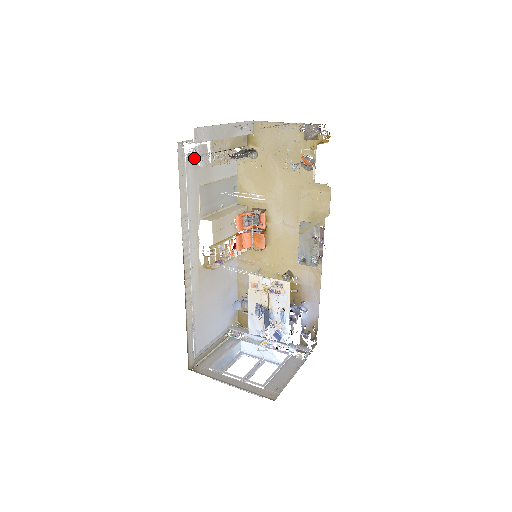
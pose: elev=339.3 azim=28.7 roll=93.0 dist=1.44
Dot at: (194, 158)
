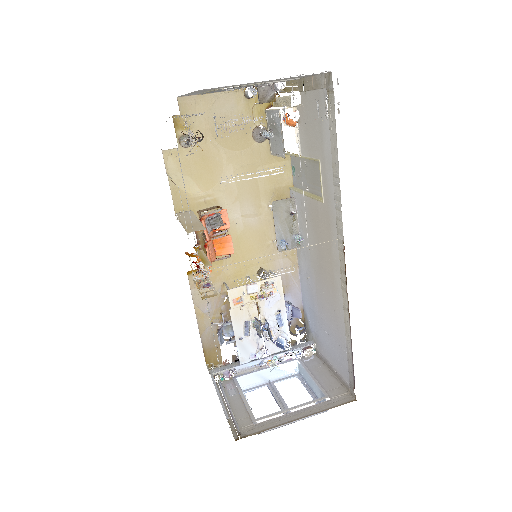
Dot at: occluded
